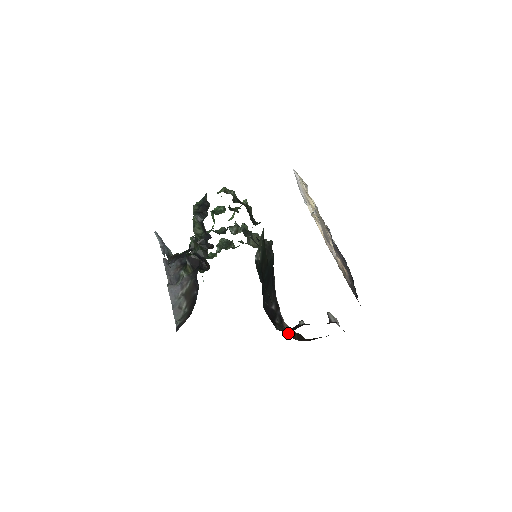
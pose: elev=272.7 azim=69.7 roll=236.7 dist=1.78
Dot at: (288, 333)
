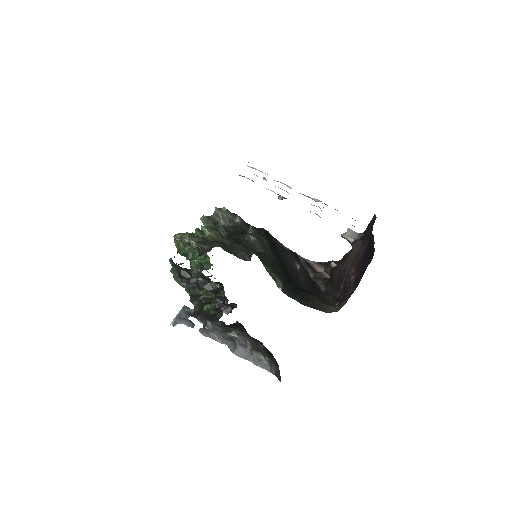
Dot at: (327, 276)
